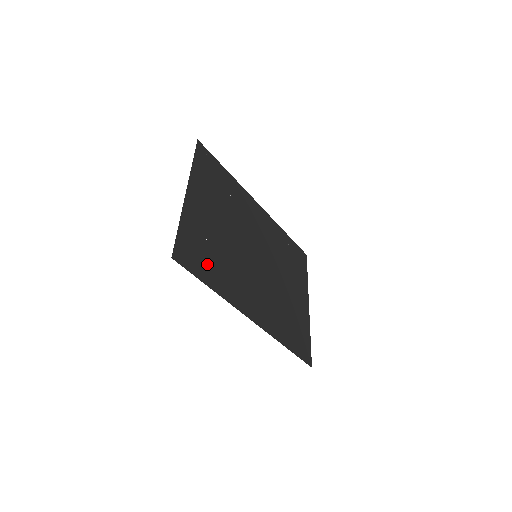
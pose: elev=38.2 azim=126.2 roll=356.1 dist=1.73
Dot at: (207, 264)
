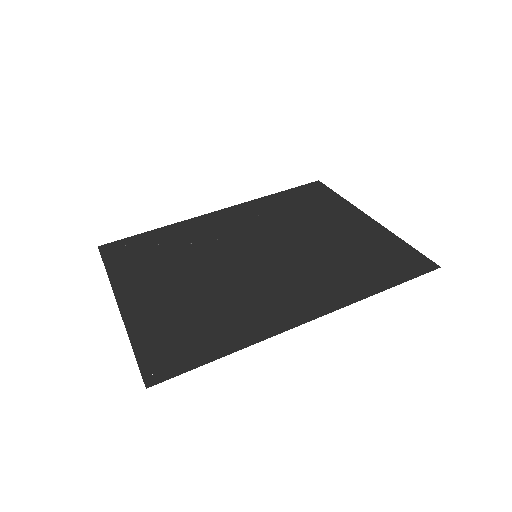
Dot at: (199, 338)
